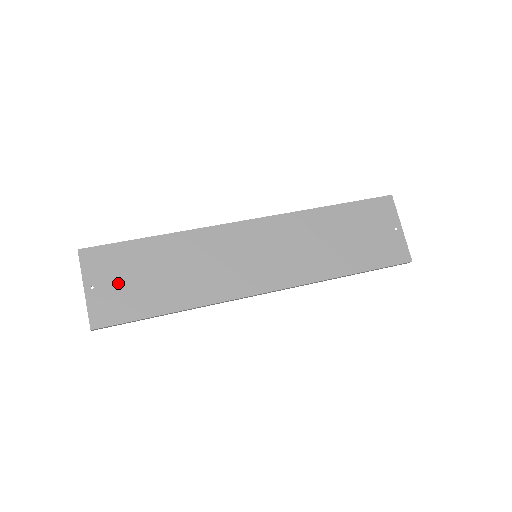
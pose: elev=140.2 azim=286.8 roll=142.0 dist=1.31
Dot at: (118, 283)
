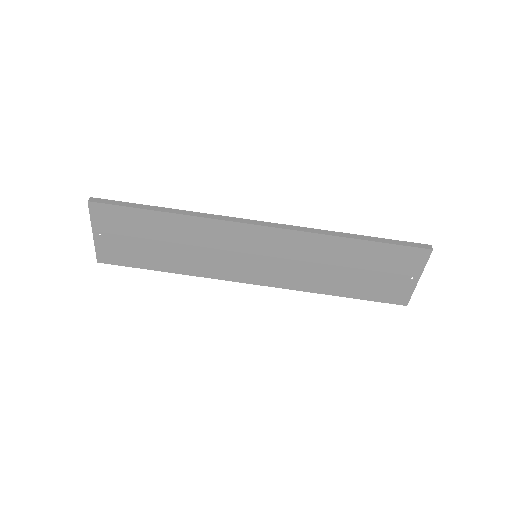
Dot at: (123, 238)
